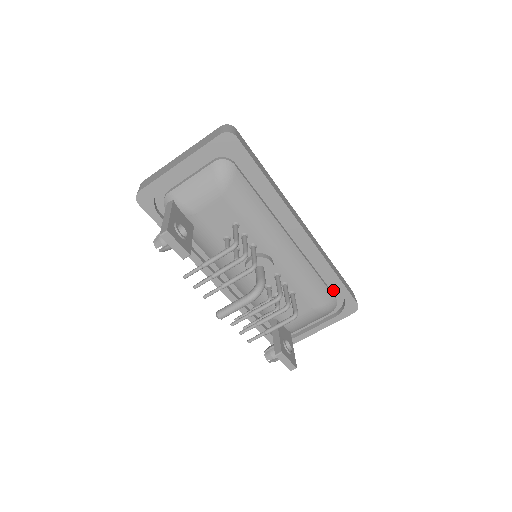
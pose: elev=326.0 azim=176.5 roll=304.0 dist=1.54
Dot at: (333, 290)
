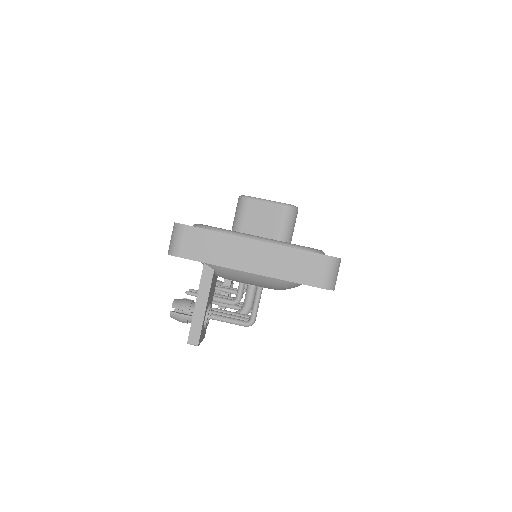
Dot at: occluded
